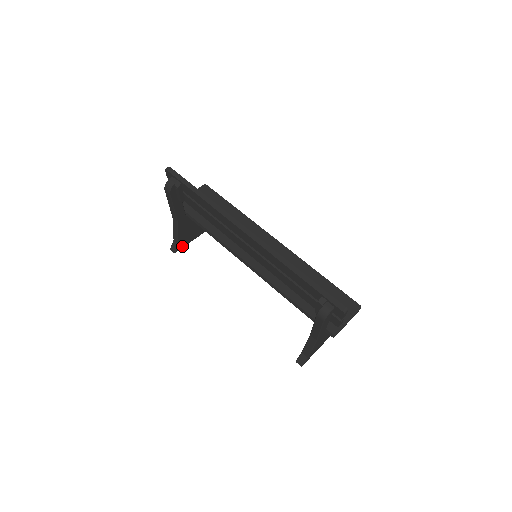
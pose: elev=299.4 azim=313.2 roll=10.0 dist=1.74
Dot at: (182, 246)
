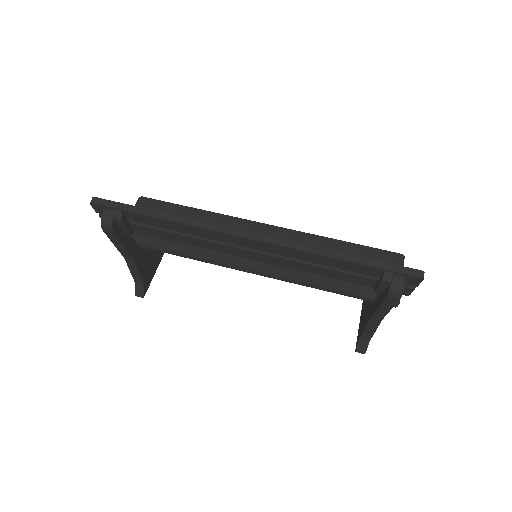
Dot at: (148, 284)
